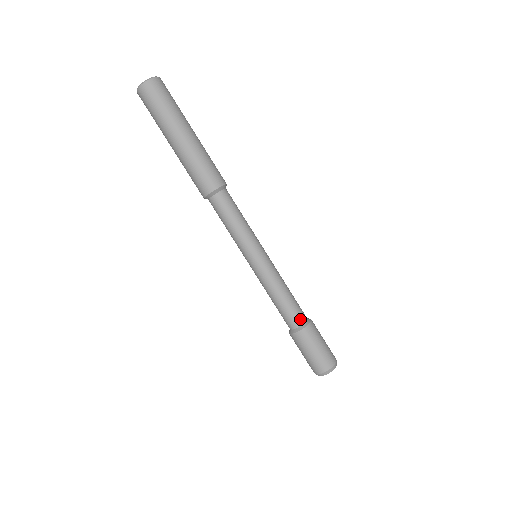
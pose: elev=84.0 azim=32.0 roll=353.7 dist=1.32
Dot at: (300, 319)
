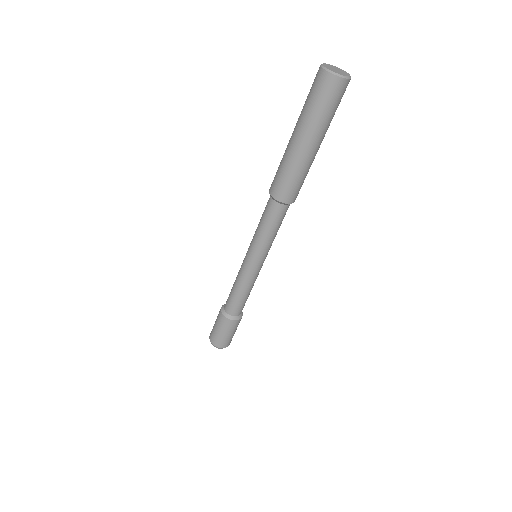
Dot at: (235, 313)
